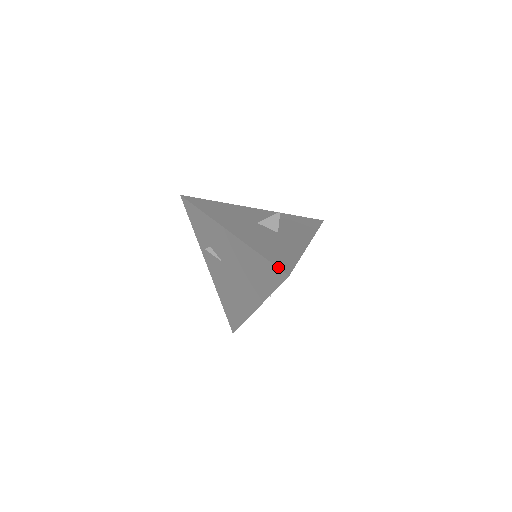
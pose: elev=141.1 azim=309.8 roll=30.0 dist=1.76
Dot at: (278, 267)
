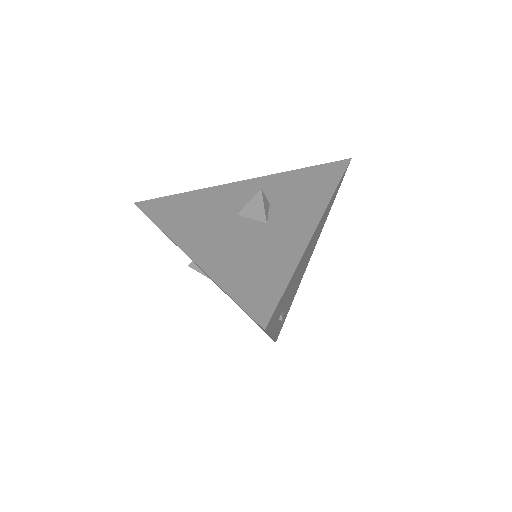
Dot at: (249, 314)
